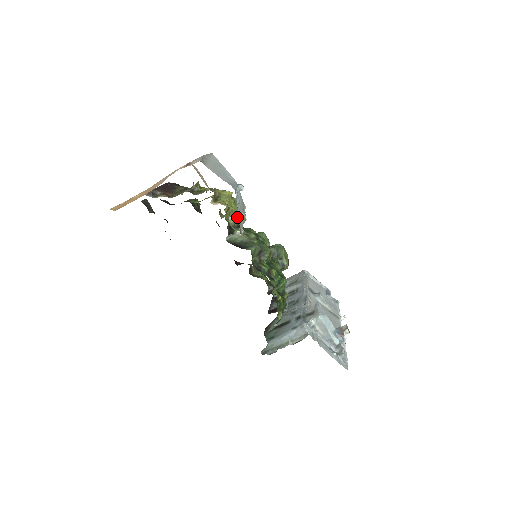
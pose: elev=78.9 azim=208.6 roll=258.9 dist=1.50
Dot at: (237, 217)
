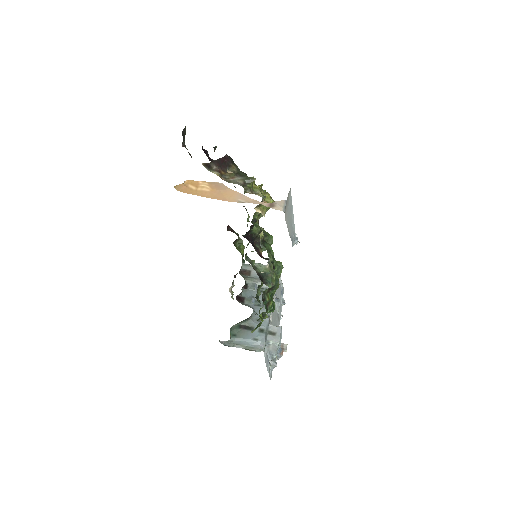
Dot at: occluded
